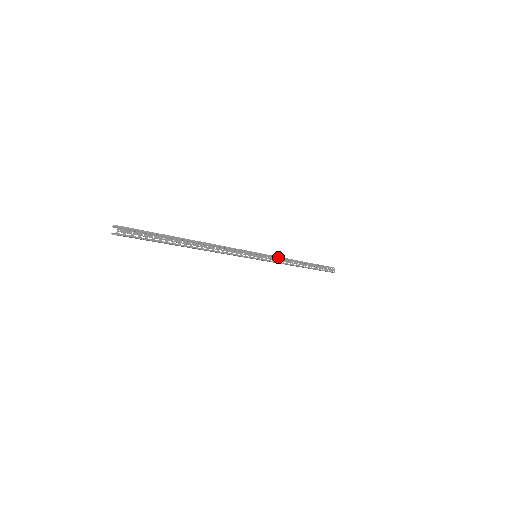
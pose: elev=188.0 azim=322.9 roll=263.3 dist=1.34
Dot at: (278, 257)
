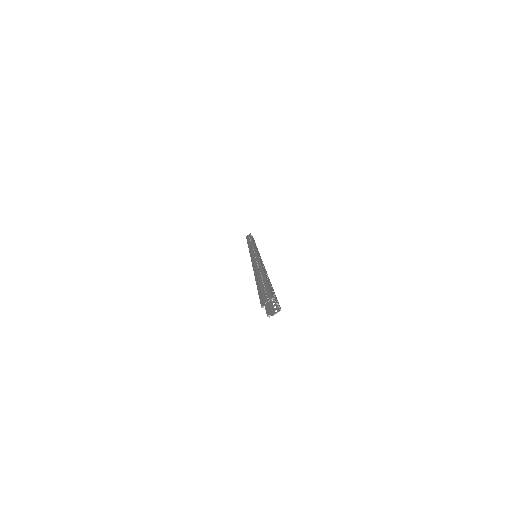
Dot at: (255, 246)
